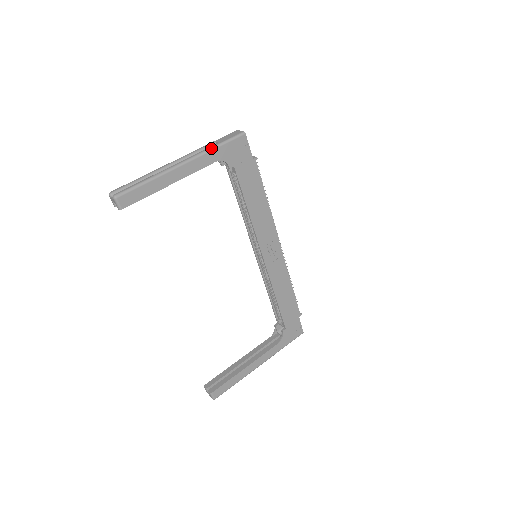
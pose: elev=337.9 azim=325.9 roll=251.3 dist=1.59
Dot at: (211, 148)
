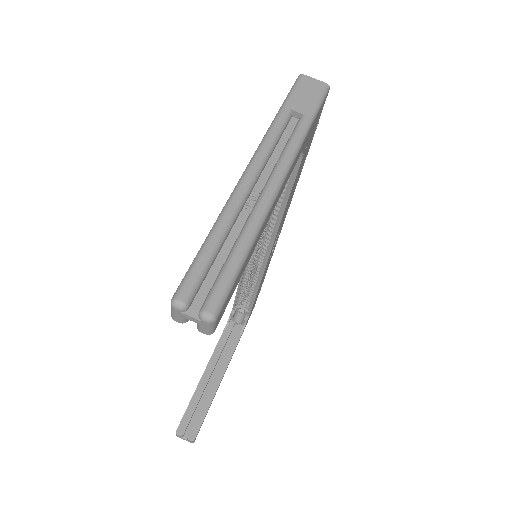
Dot at: (304, 133)
